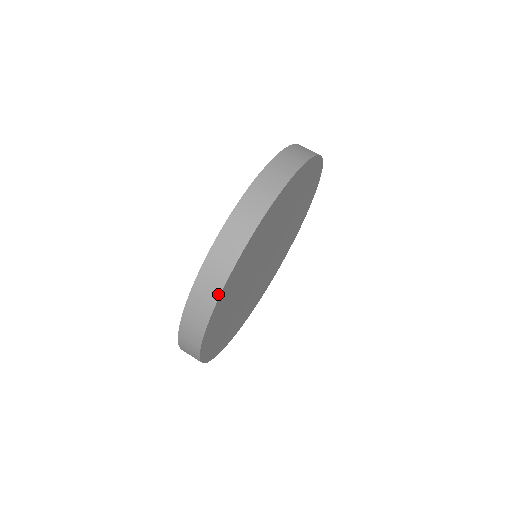
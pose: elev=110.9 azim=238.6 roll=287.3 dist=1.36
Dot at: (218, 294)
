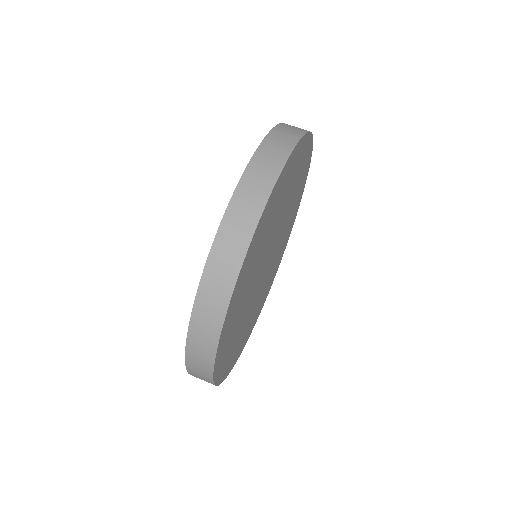
Dot at: (211, 380)
